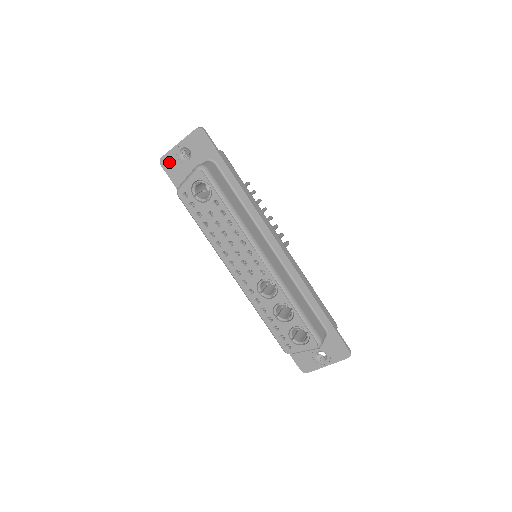
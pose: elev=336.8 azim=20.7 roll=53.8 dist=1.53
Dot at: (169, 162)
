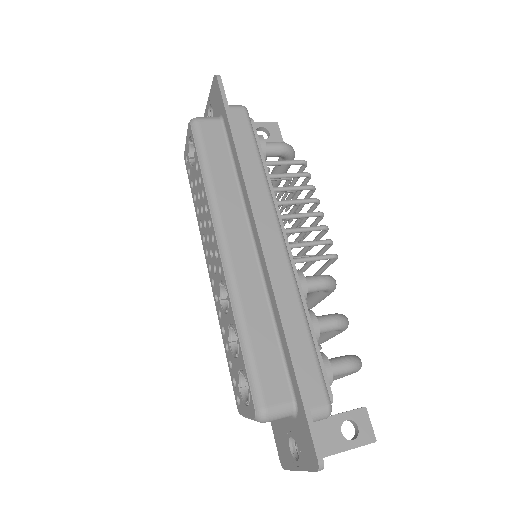
Dot at: occluded
